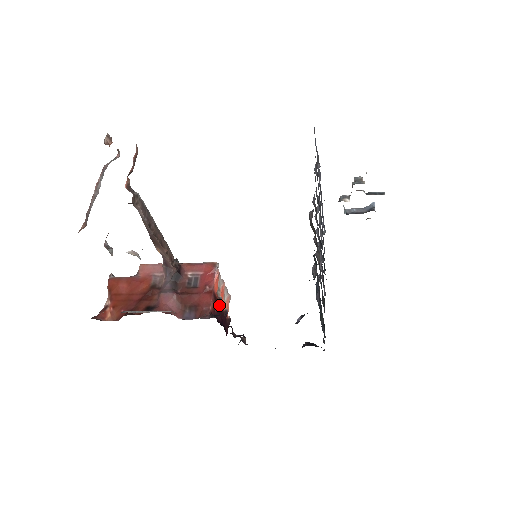
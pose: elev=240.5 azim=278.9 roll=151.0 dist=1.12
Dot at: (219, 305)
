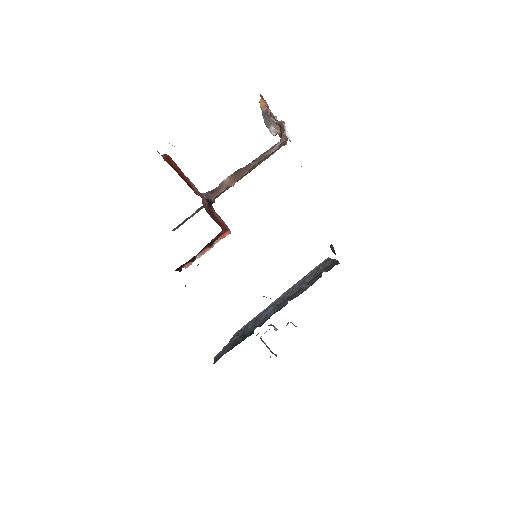
Dot at: (209, 245)
